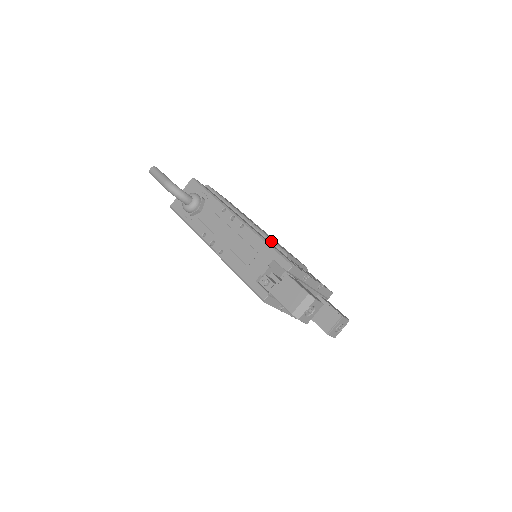
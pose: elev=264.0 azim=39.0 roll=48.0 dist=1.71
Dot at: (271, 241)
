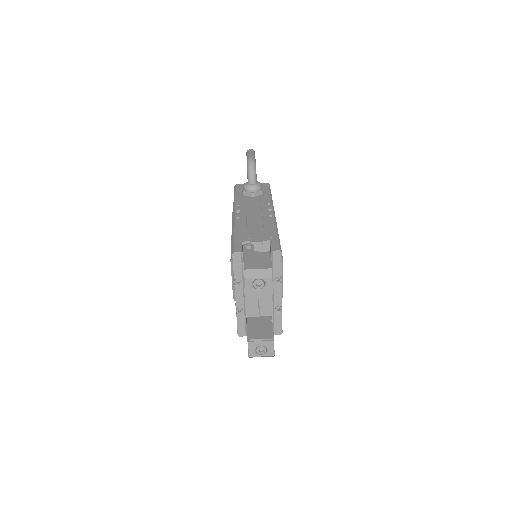
Dot at: occluded
